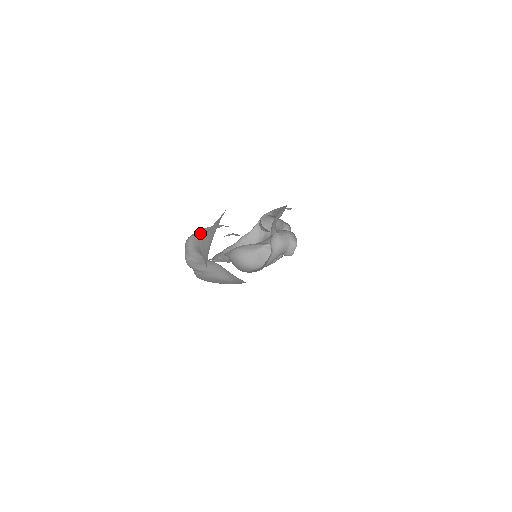
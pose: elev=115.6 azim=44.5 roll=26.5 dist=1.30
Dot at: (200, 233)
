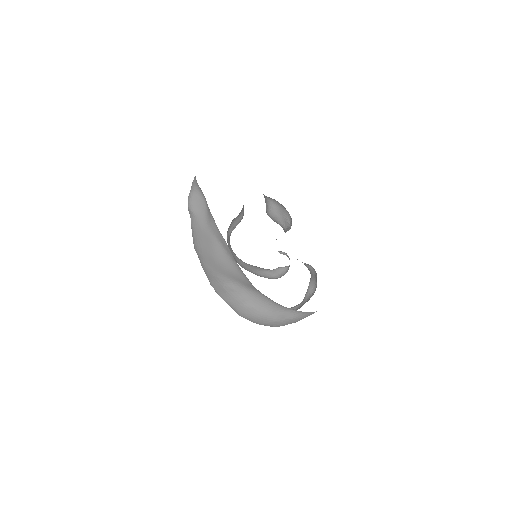
Dot at: occluded
